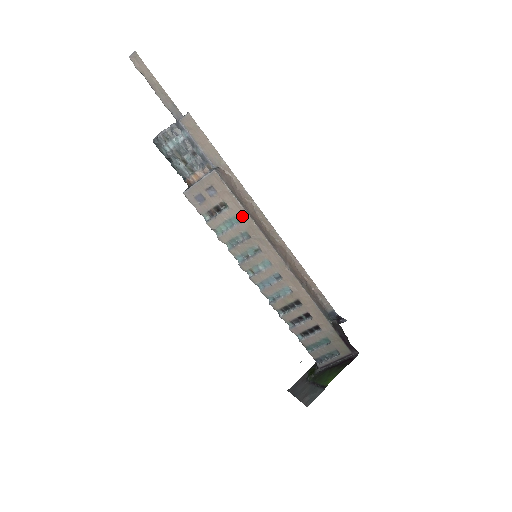
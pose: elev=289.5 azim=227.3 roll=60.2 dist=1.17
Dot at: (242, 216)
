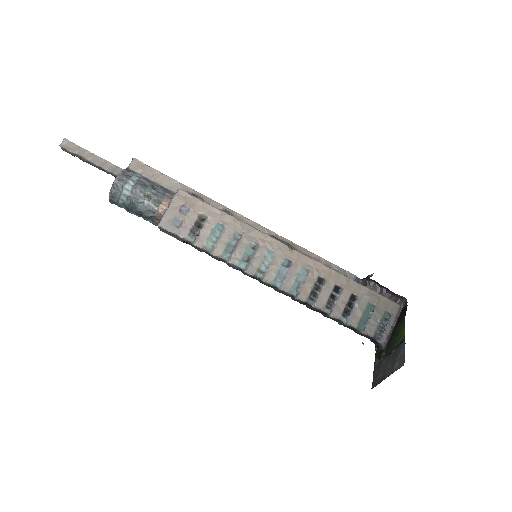
Dot at: (224, 219)
